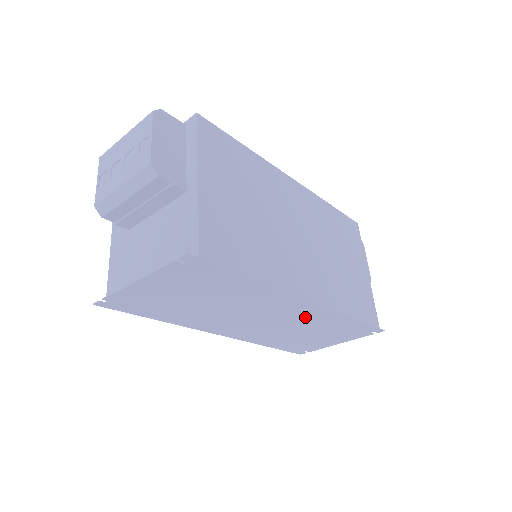
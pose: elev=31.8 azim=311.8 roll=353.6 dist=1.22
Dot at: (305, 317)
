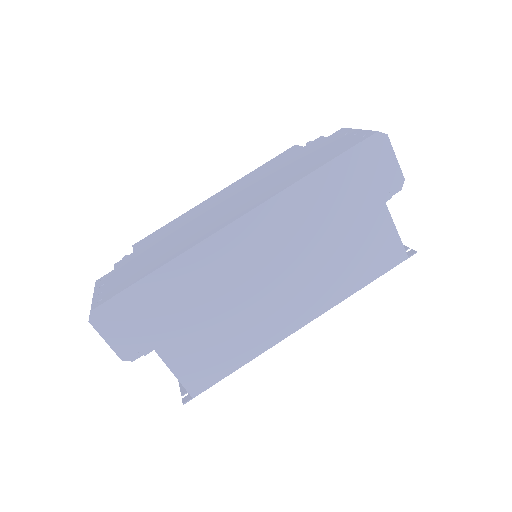
Dot at: occluded
